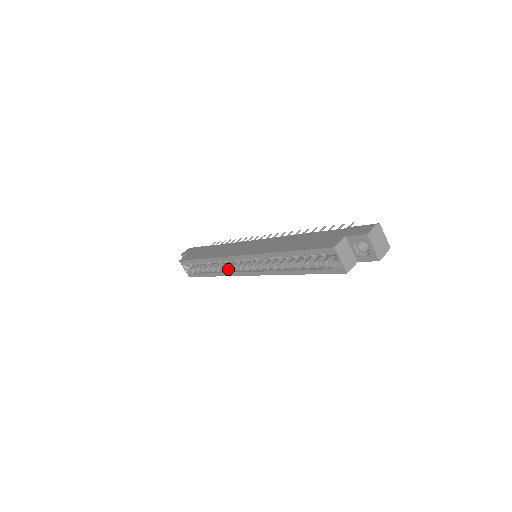
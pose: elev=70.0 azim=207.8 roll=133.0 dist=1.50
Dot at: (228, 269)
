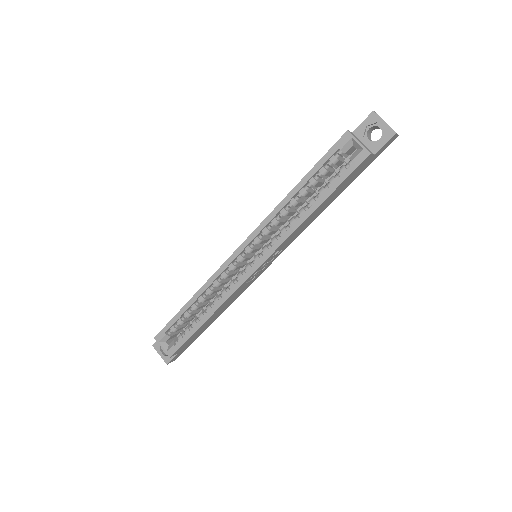
Dot at: (225, 290)
